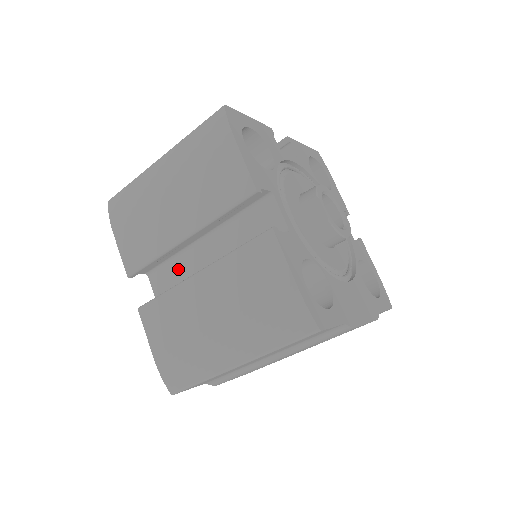
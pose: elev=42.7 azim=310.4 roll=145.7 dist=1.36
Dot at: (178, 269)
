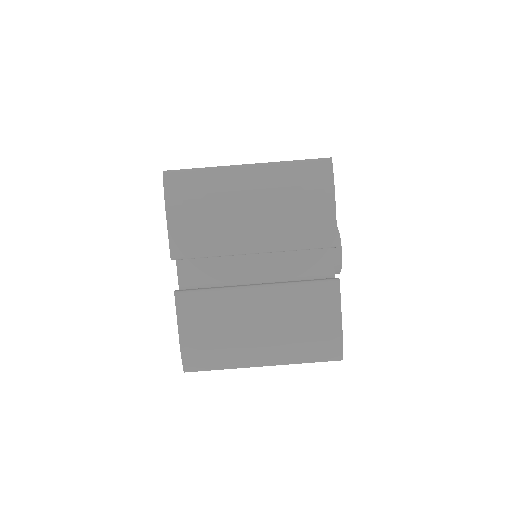
Dot at: (215, 263)
